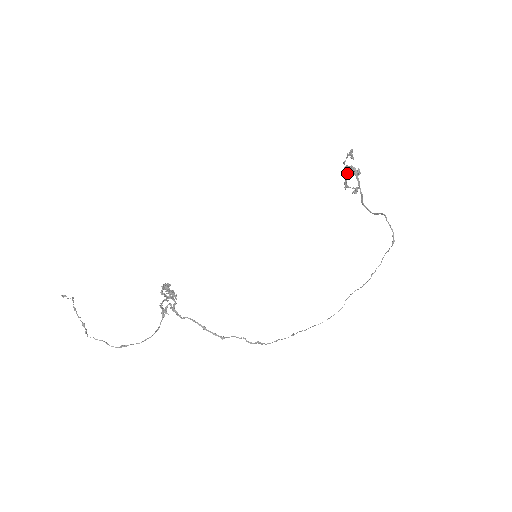
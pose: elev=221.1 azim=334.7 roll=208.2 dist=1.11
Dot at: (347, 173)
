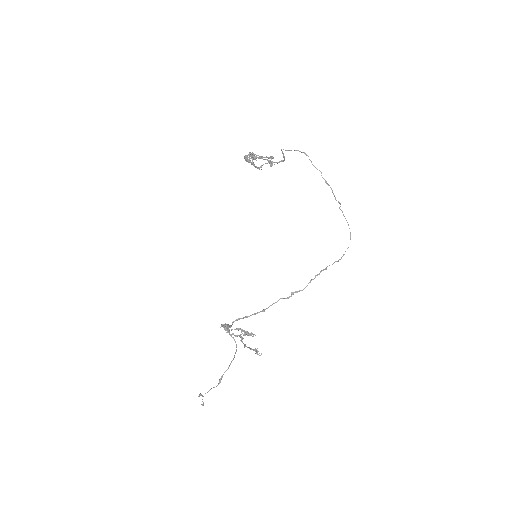
Dot at: (248, 162)
